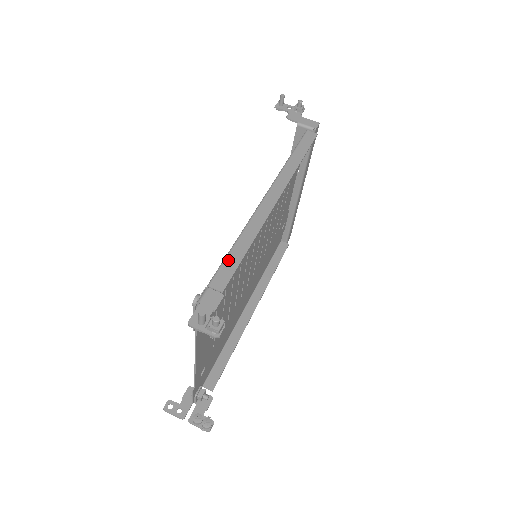
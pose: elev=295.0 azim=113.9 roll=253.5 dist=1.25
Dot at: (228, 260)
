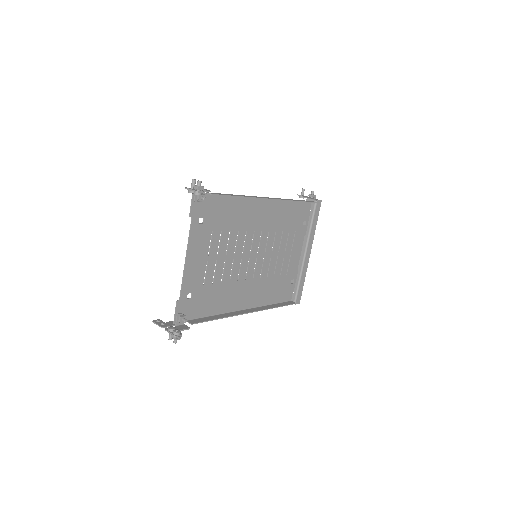
Dot at: (224, 194)
